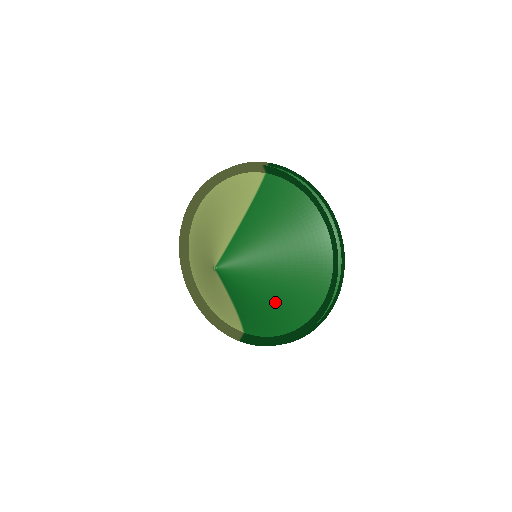
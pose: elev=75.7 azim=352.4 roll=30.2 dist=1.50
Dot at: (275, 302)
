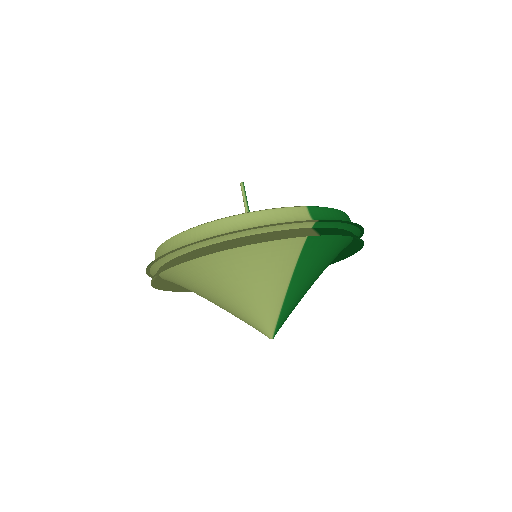
Dot at: occluded
